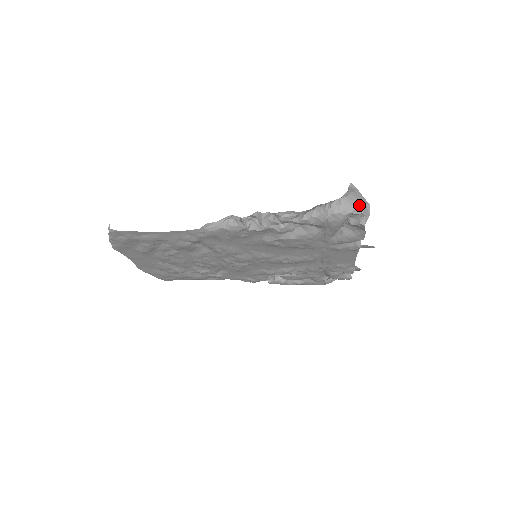
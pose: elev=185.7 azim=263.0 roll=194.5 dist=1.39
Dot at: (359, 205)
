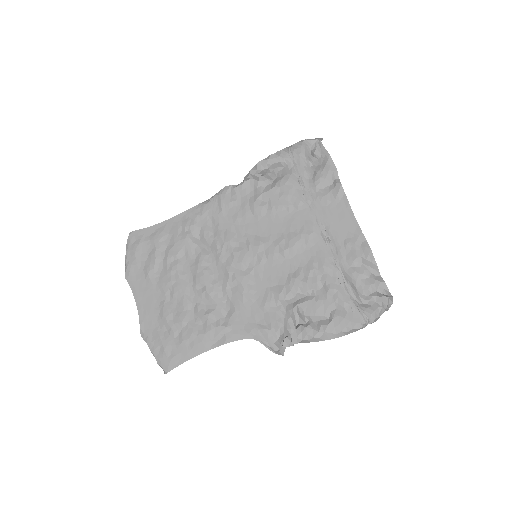
Dot at: (313, 139)
